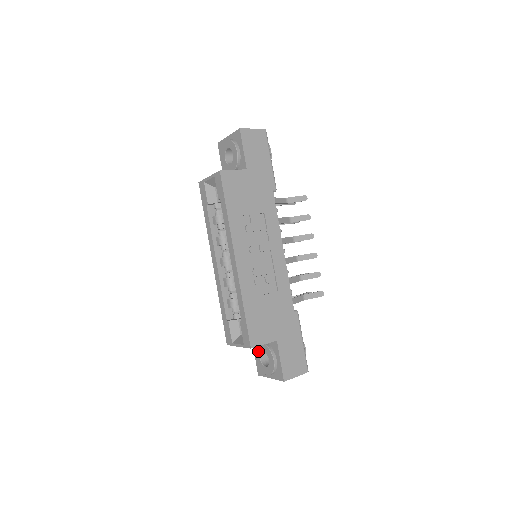
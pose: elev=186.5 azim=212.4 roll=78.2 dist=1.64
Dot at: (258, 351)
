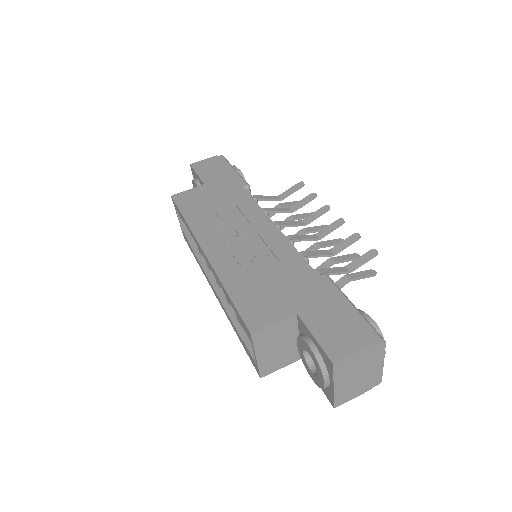
Dot at: (304, 362)
